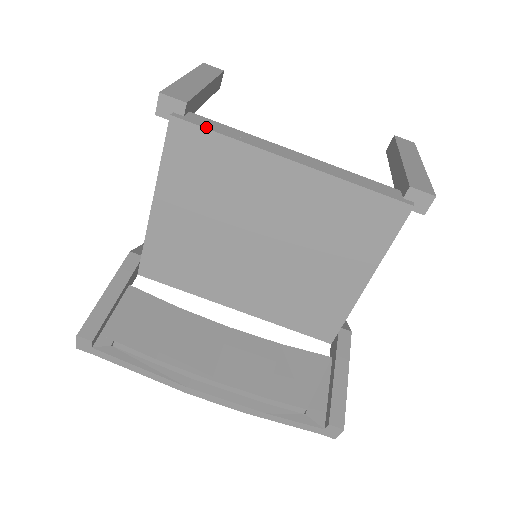
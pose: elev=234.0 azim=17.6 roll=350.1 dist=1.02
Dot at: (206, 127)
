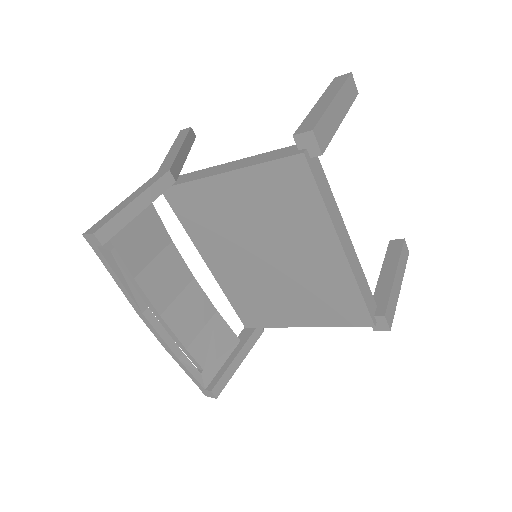
Dot at: (317, 182)
